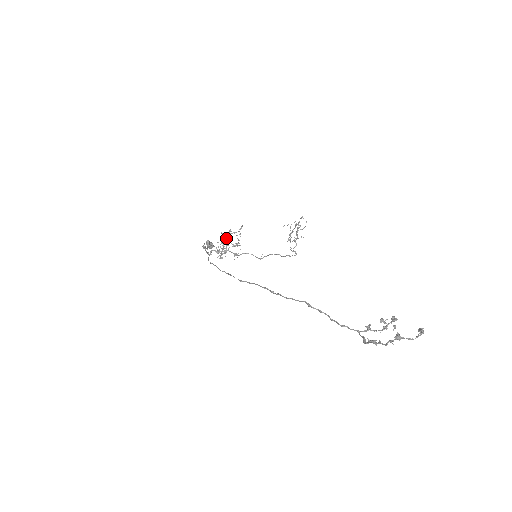
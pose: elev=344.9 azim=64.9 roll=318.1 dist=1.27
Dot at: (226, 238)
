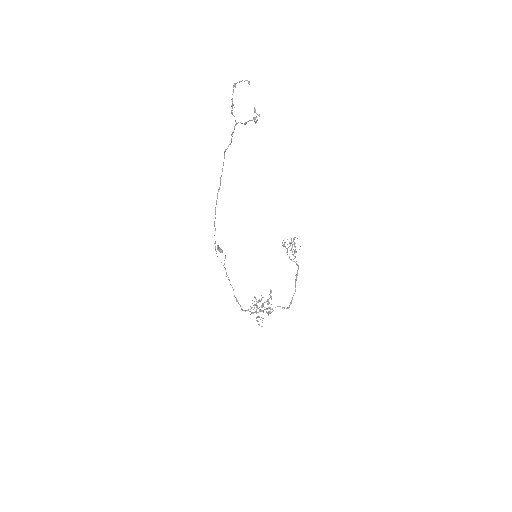
Dot at: (258, 301)
